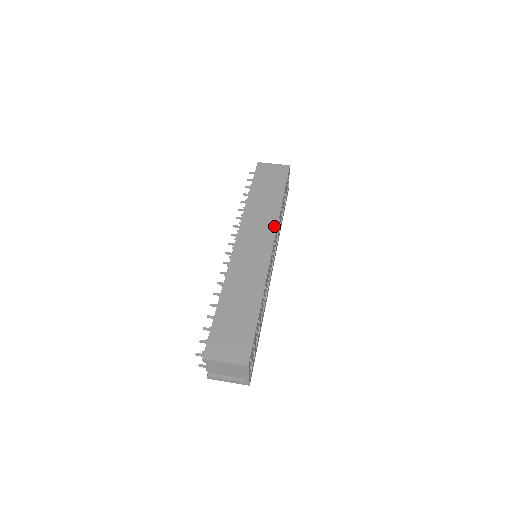
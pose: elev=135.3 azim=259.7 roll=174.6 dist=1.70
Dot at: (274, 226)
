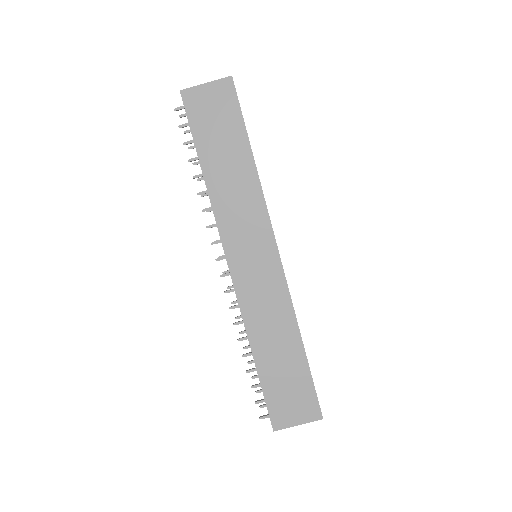
Dot at: (264, 215)
